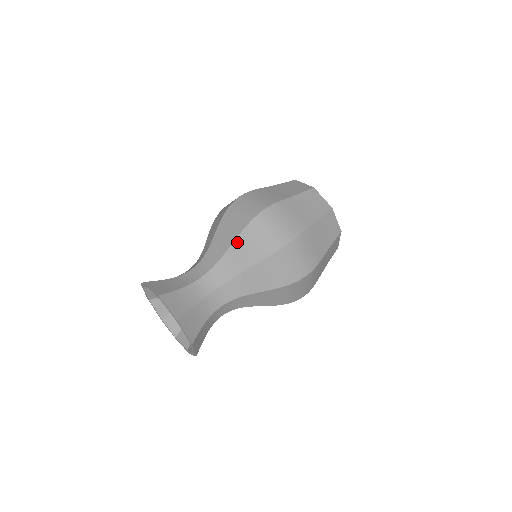
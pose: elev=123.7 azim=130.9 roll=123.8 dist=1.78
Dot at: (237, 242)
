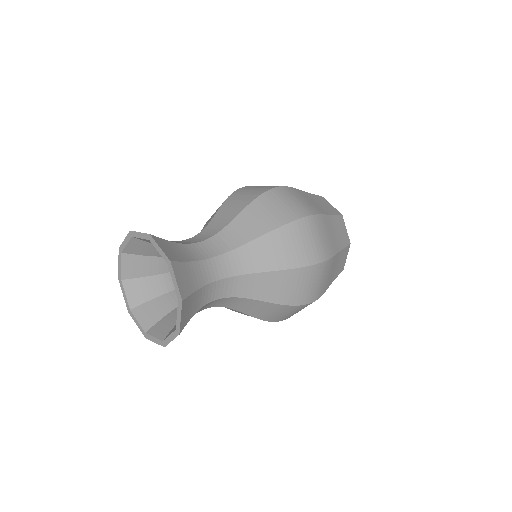
Dot at: occluded
